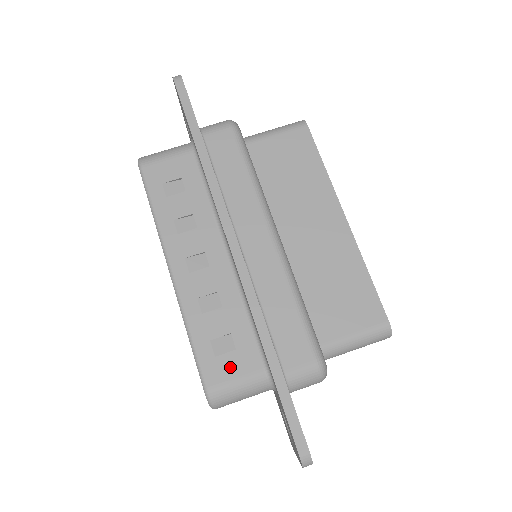
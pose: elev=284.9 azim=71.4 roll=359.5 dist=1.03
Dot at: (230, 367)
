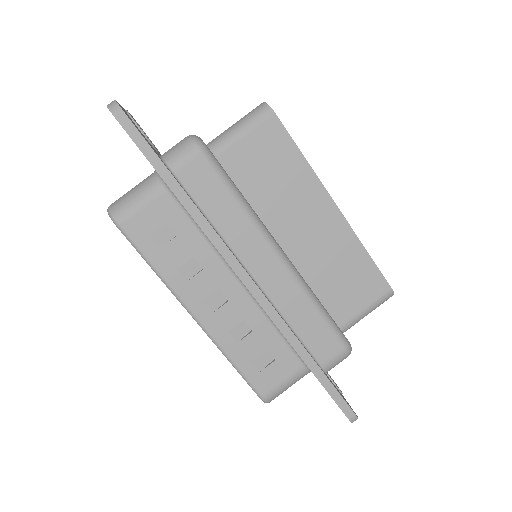
Dot at: (275, 375)
